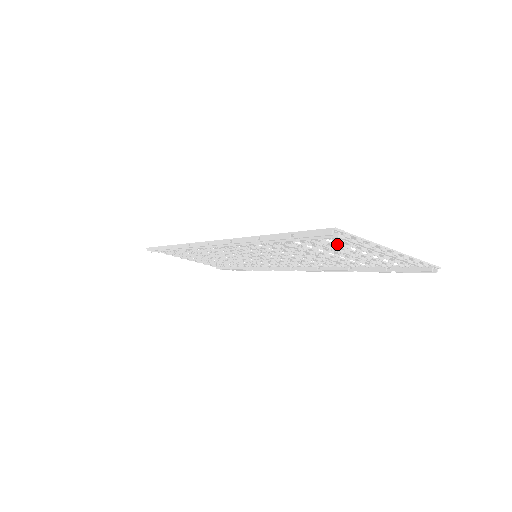
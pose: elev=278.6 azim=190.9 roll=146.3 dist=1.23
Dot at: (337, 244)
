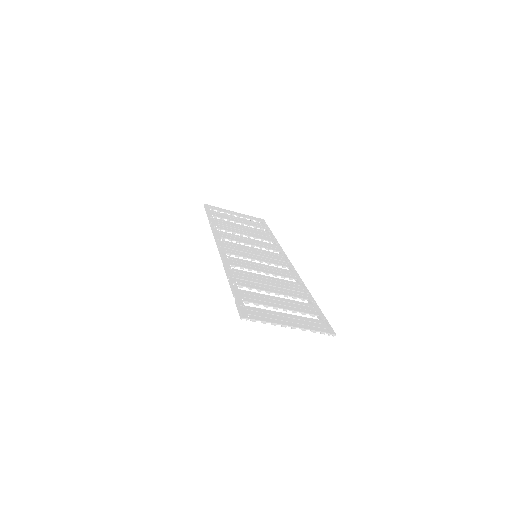
Dot at: (260, 311)
